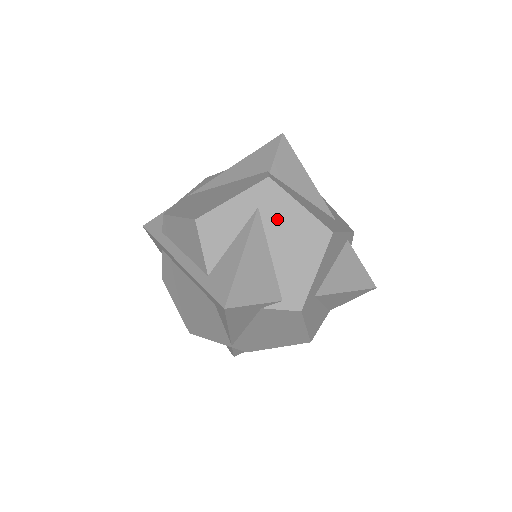
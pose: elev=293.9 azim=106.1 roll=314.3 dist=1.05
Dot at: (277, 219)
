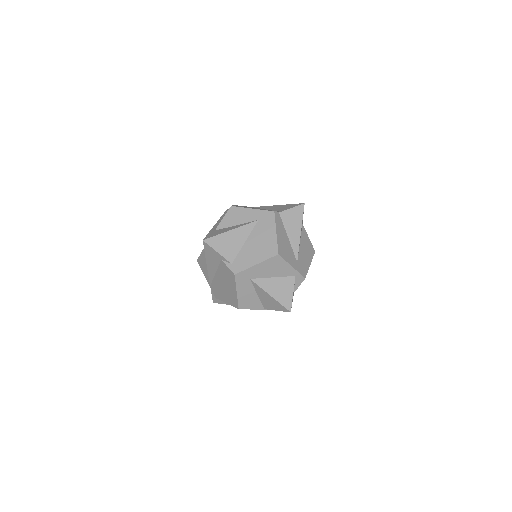
Dot at: (261, 230)
